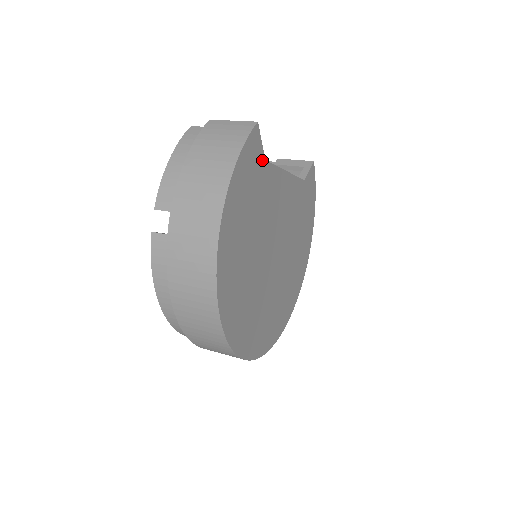
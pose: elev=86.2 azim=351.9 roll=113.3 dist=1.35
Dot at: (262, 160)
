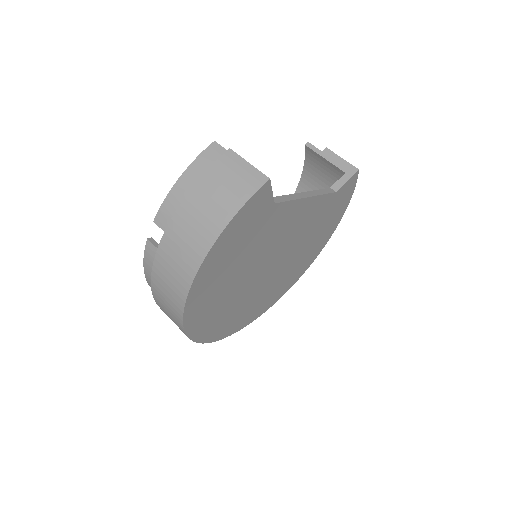
Dot at: (270, 205)
